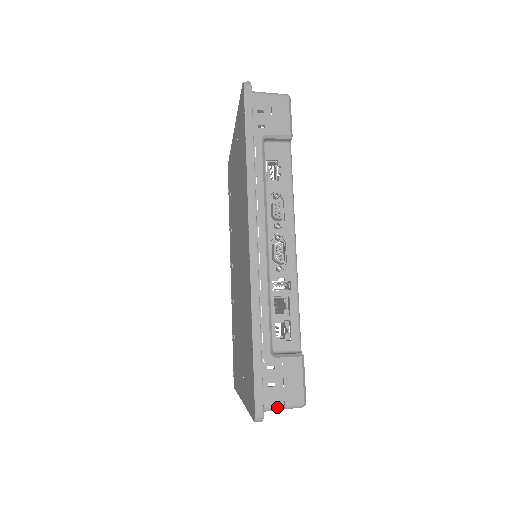
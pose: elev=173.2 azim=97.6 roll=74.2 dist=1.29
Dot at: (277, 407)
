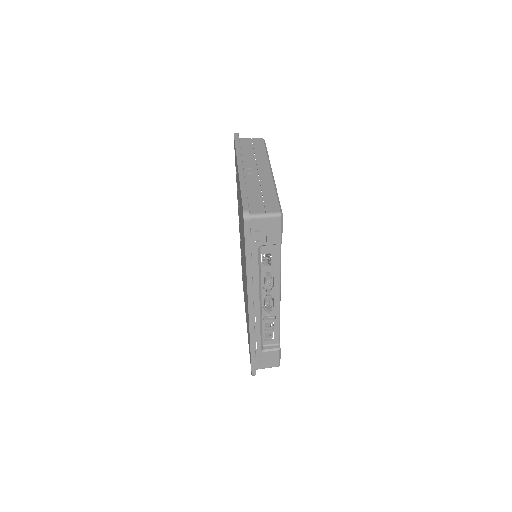
Dot at: (264, 368)
